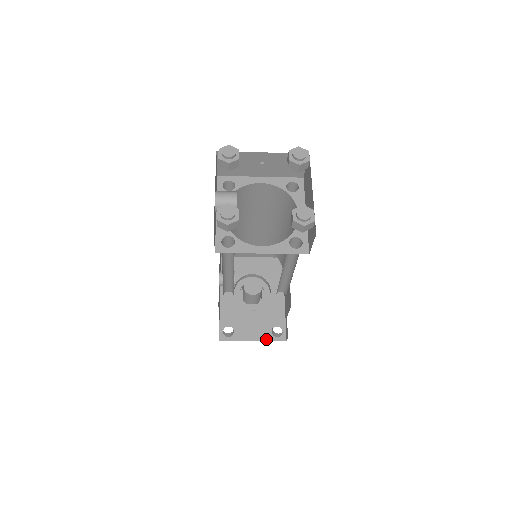
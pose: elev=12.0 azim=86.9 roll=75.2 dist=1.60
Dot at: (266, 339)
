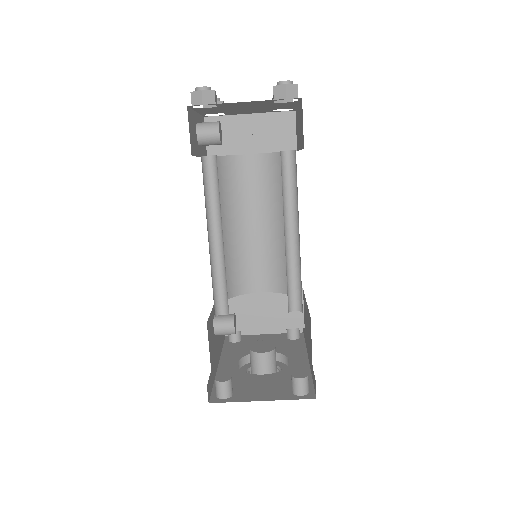
Dot at: (283, 398)
